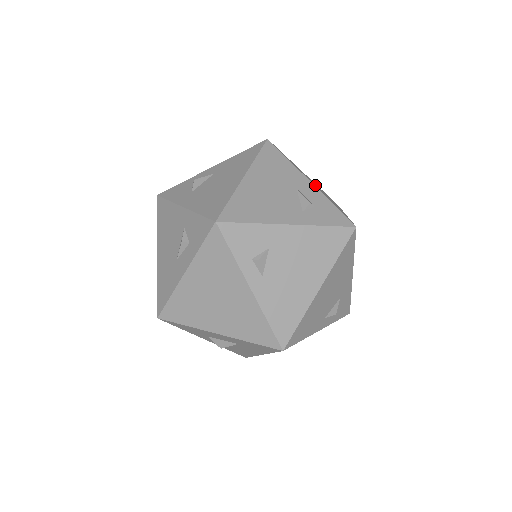
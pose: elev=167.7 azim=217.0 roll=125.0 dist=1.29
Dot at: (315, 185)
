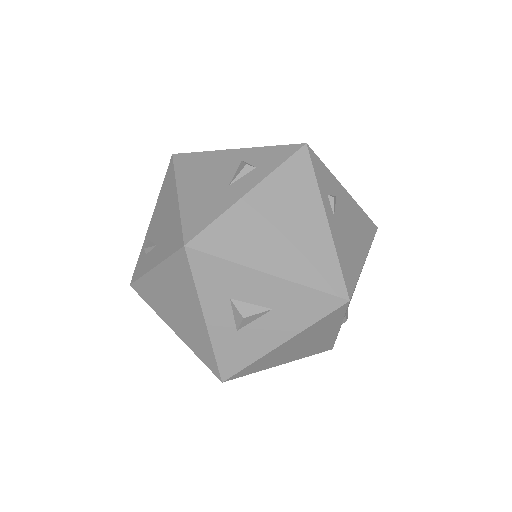
Dot at: occluded
